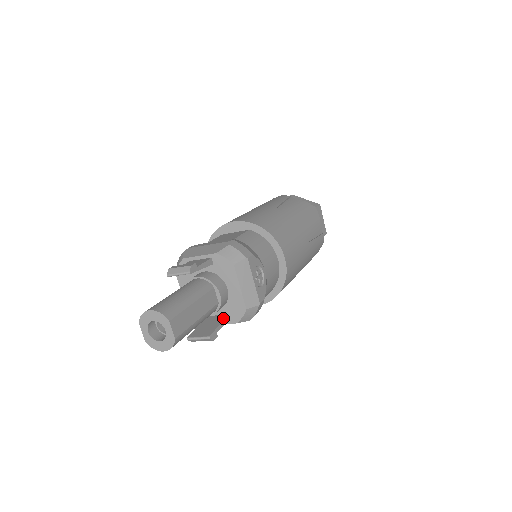
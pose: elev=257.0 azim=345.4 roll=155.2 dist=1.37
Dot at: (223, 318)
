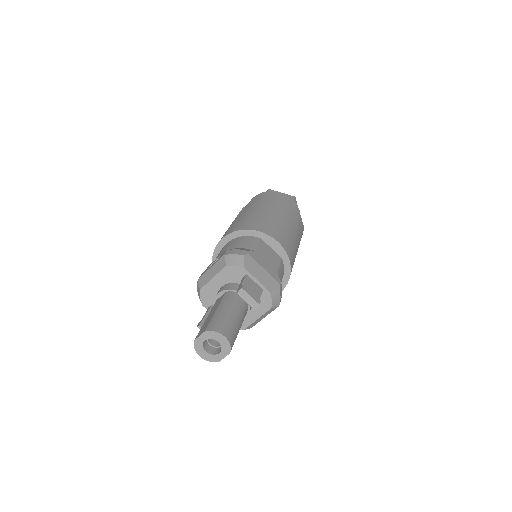
Dot at: occluded
